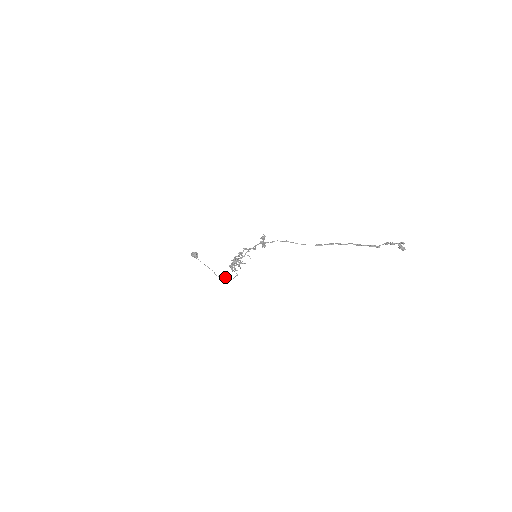
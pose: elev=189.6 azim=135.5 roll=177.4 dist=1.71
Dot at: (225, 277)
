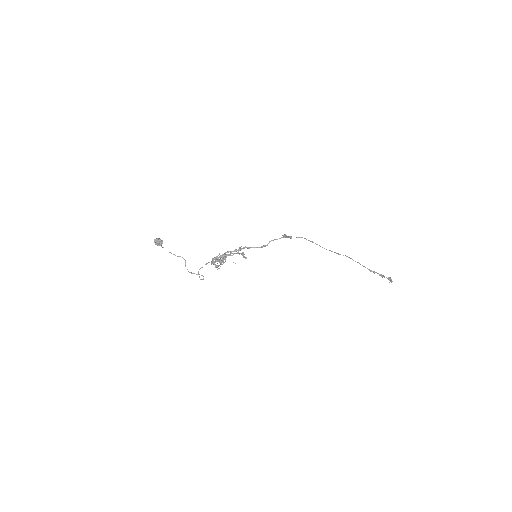
Dot at: occluded
